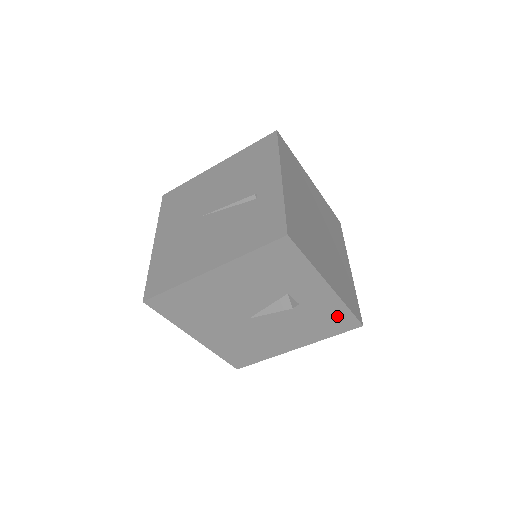
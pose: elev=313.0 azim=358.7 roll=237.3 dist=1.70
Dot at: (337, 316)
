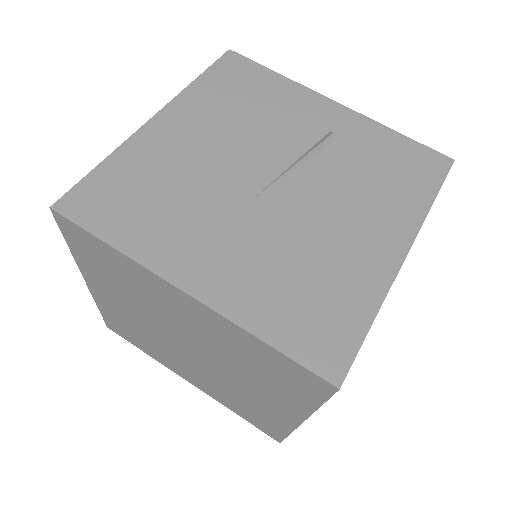
Dot at: occluded
